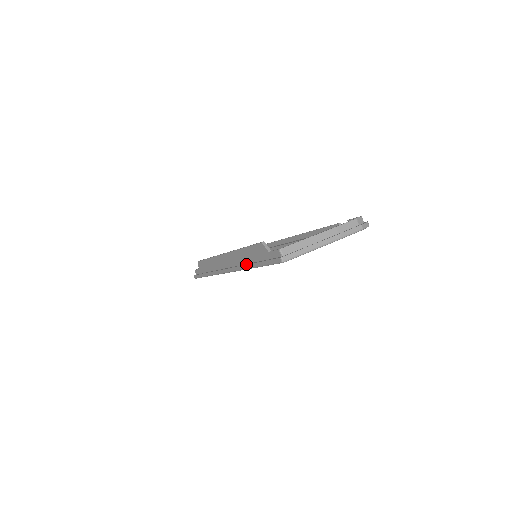
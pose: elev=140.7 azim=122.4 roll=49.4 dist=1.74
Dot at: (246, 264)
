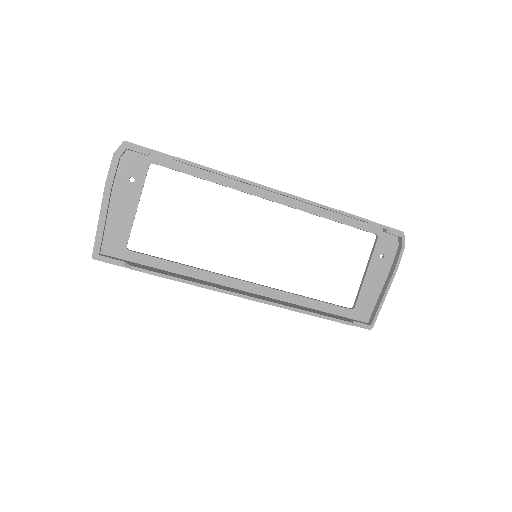
Dot at: occluded
